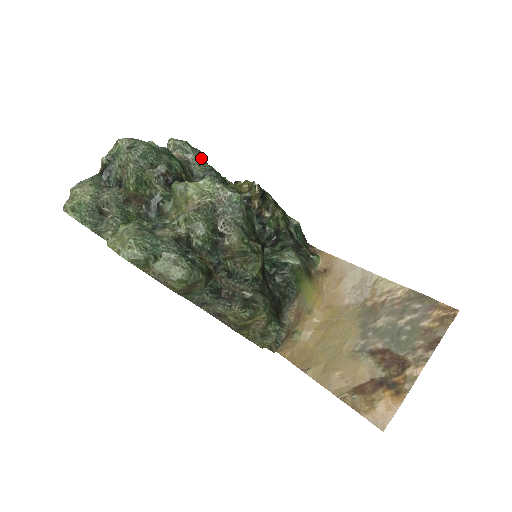
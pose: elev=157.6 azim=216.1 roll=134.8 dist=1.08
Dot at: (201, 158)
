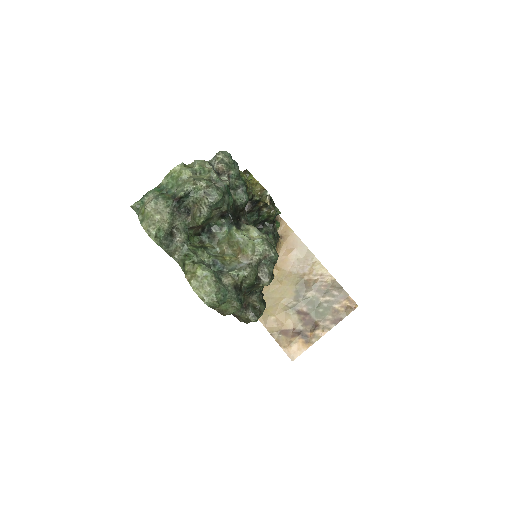
Dot at: (239, 174)
